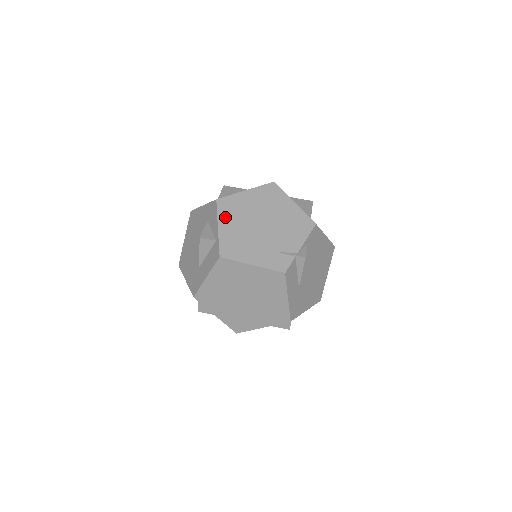
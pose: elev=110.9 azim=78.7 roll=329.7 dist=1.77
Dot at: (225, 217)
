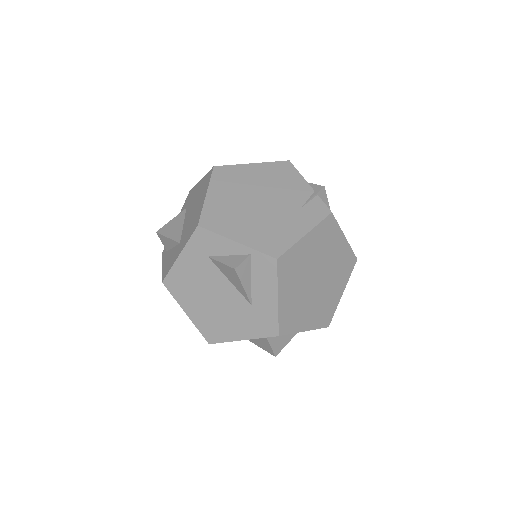
Dot at: (228, 229)
